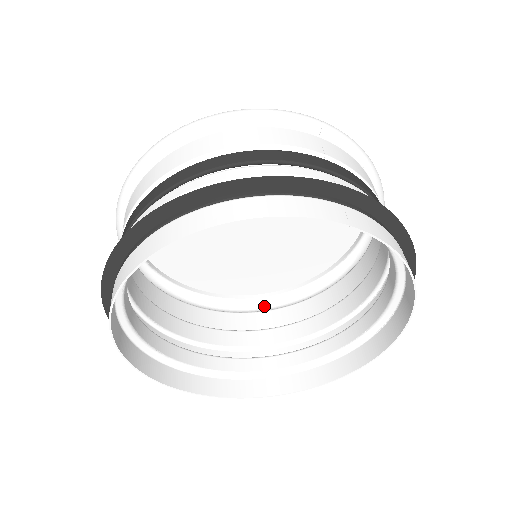
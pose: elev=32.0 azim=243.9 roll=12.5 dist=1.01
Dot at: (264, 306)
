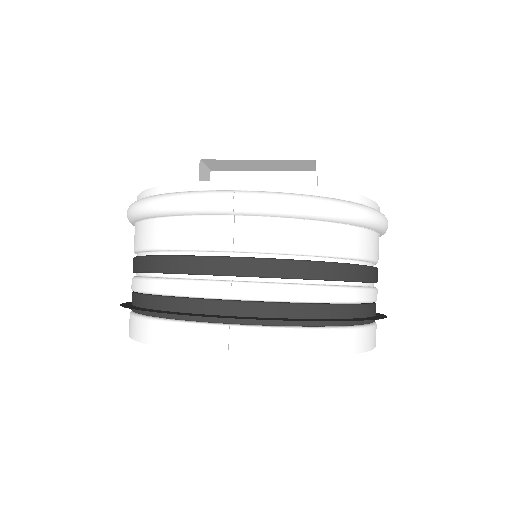
Dot at: occluded
